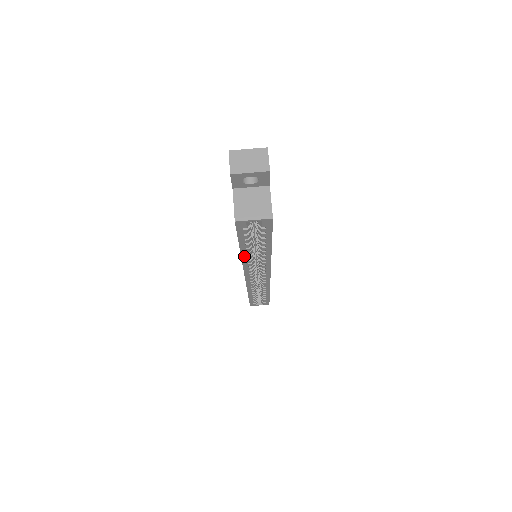
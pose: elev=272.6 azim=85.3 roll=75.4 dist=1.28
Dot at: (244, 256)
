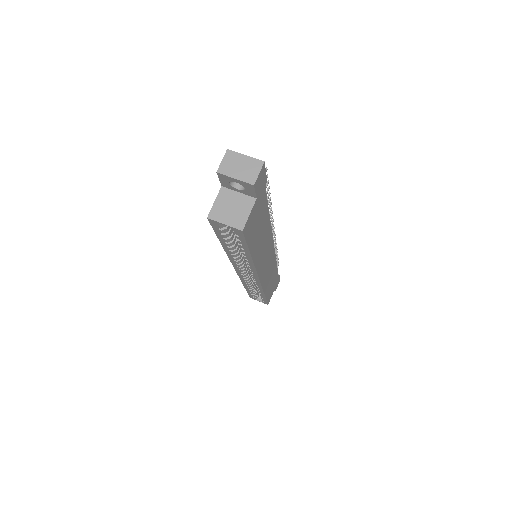
Dot at: (228, 252)
